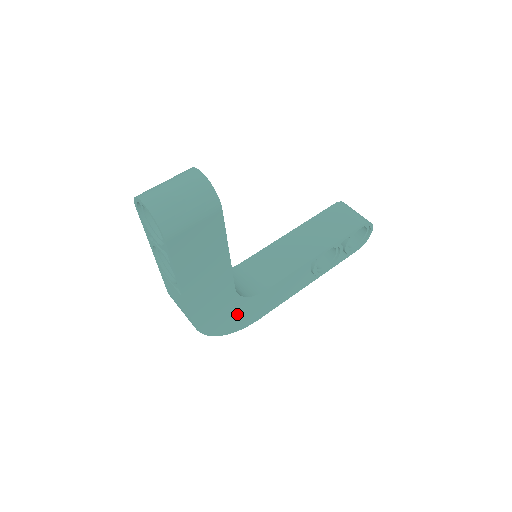
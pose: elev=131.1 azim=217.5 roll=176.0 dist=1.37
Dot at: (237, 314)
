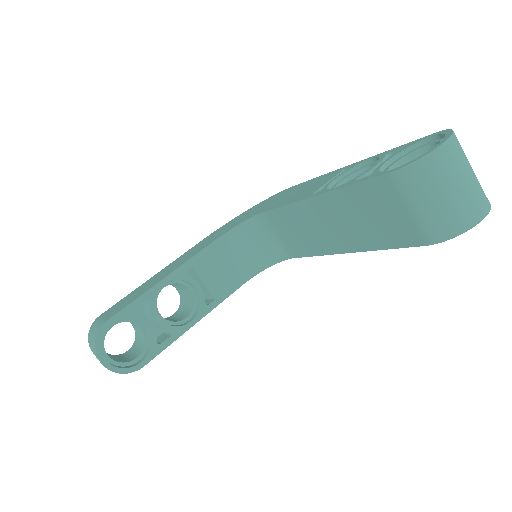
Dot at: occluded
